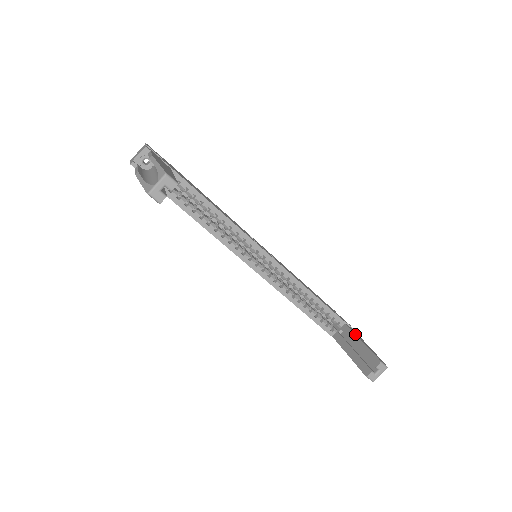
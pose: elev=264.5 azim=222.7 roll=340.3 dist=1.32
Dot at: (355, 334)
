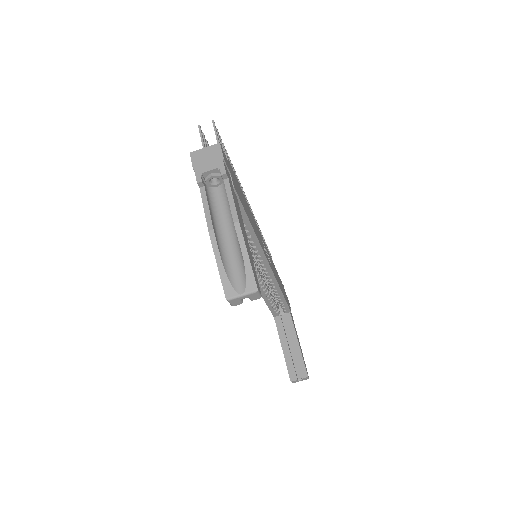
Dot at: (295, 332)
